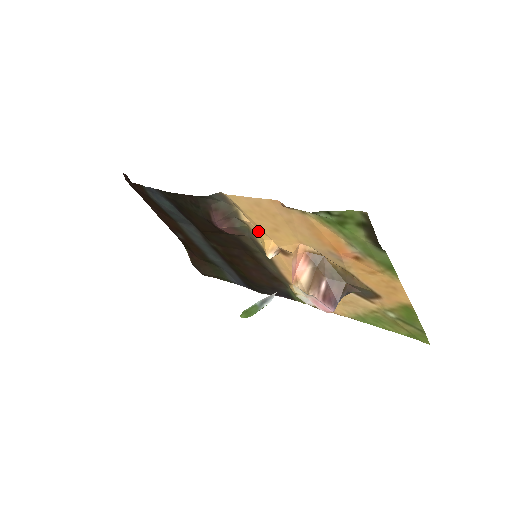
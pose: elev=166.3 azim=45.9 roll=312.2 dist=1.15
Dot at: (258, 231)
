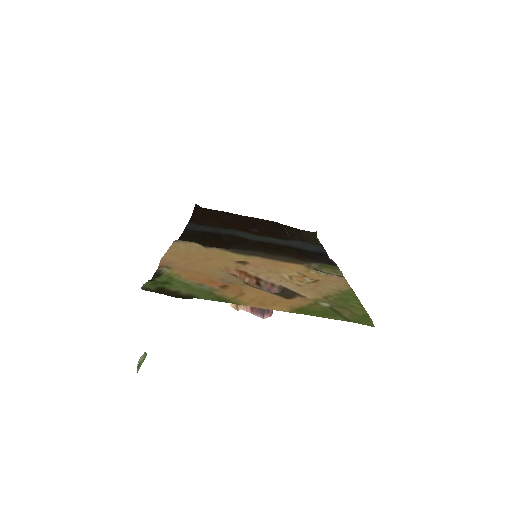
Dot at: (217, 254)
